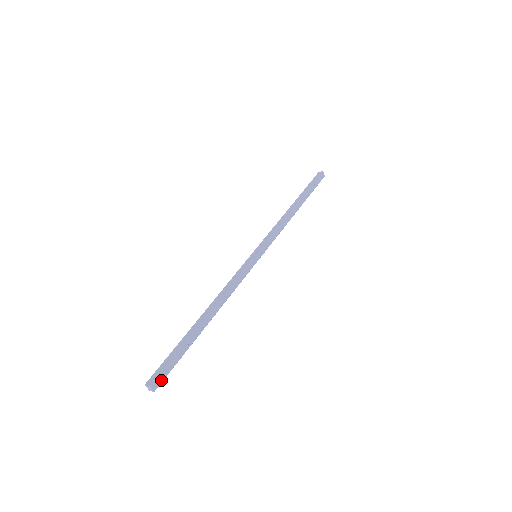
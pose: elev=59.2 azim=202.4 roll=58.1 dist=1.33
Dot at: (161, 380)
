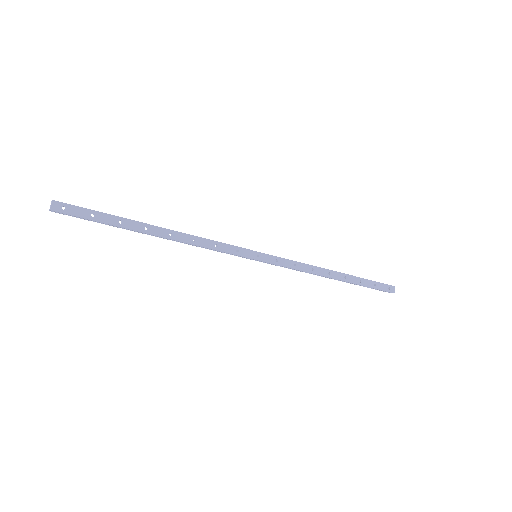
Dot at: (66, 211)
